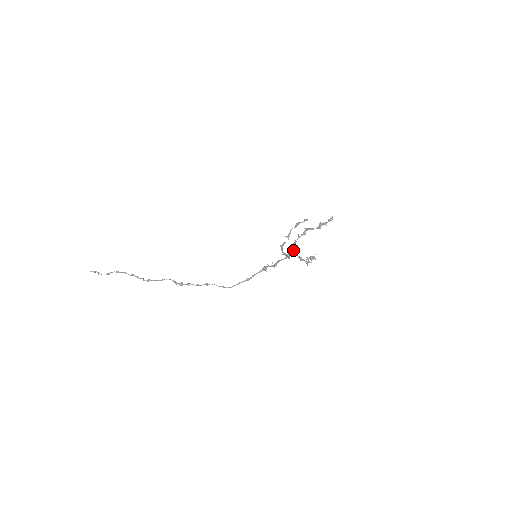
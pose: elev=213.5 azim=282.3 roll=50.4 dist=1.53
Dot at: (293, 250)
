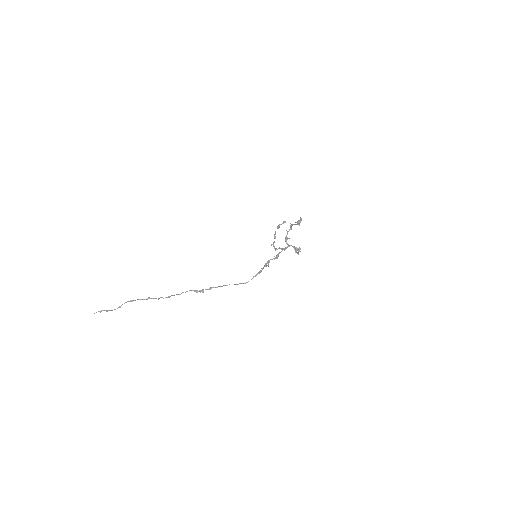
Dot at: occluded
